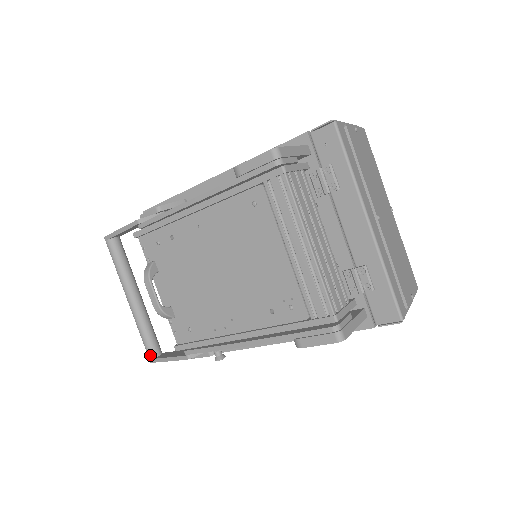
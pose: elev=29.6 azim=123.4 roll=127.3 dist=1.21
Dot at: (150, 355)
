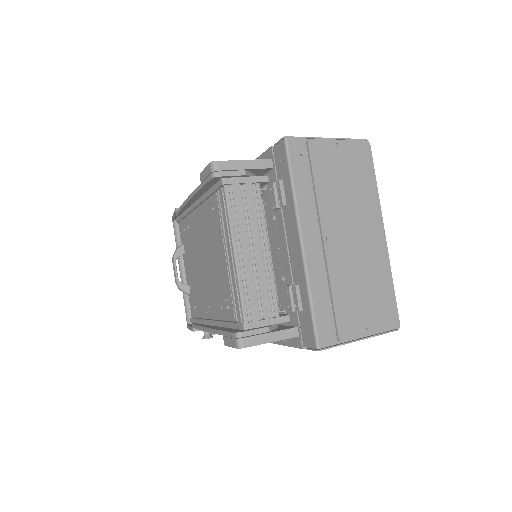
Dot at: (187, 321)
